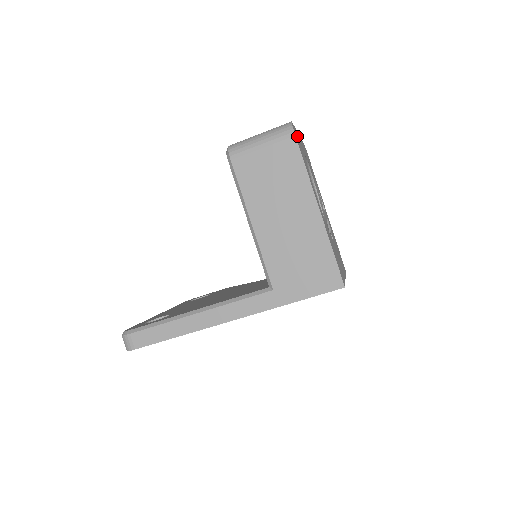
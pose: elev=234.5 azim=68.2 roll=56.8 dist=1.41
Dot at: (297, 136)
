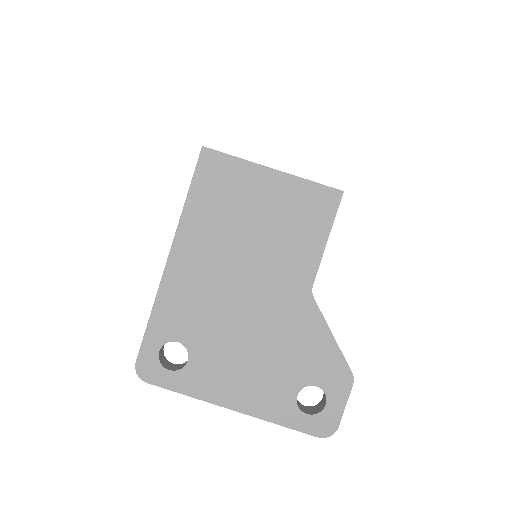
Dot at: occluded
